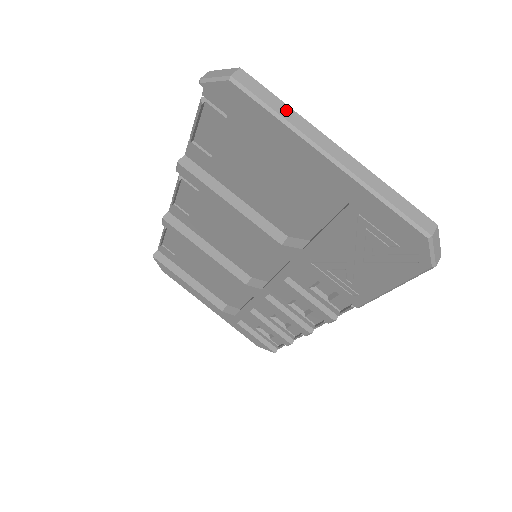
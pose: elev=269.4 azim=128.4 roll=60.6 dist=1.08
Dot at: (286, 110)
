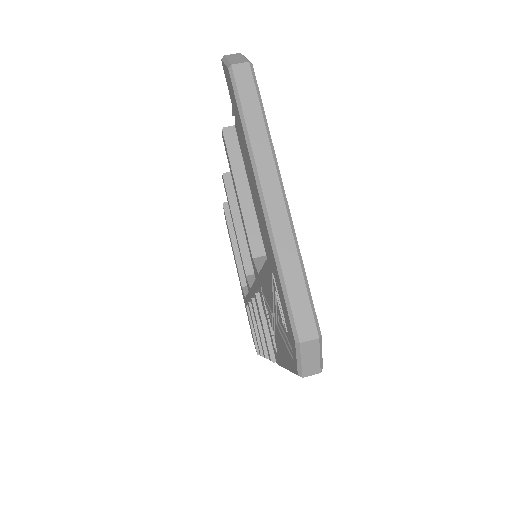
Dot at: (258, 126)
